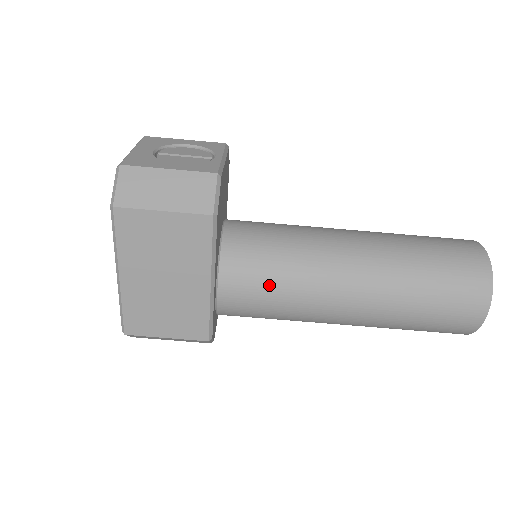
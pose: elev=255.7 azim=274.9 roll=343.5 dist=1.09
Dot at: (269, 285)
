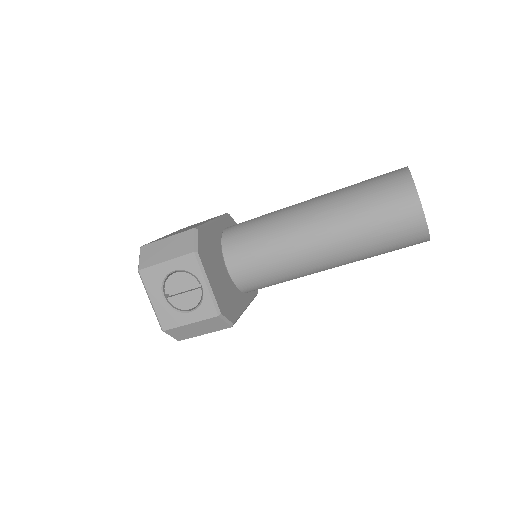
Dot at: occluded
